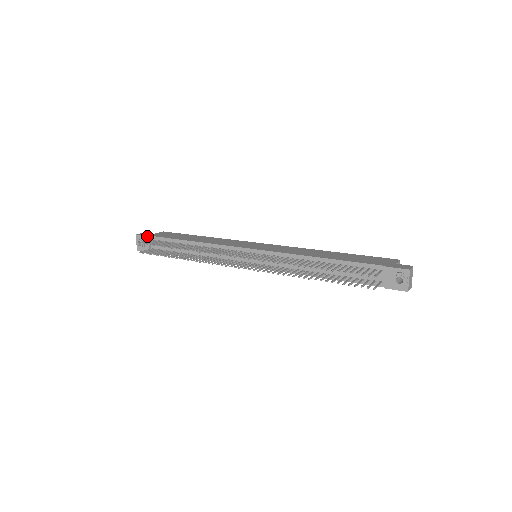
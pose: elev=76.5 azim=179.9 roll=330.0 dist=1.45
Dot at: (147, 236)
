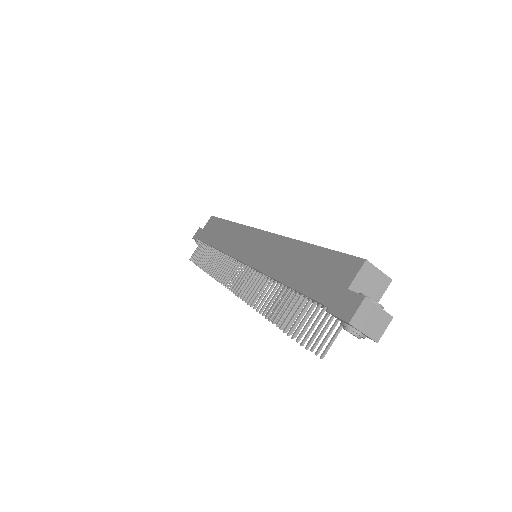
Dot at: occluded
